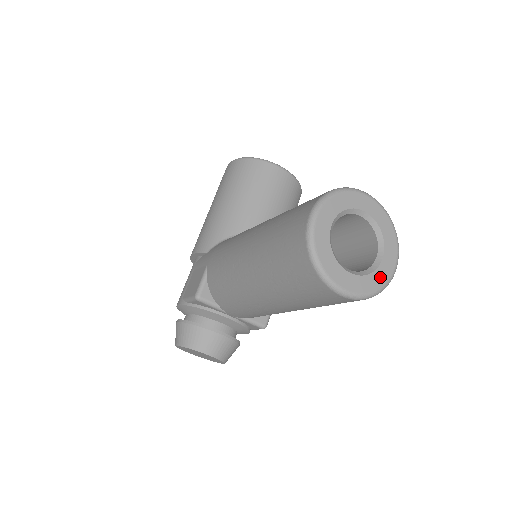
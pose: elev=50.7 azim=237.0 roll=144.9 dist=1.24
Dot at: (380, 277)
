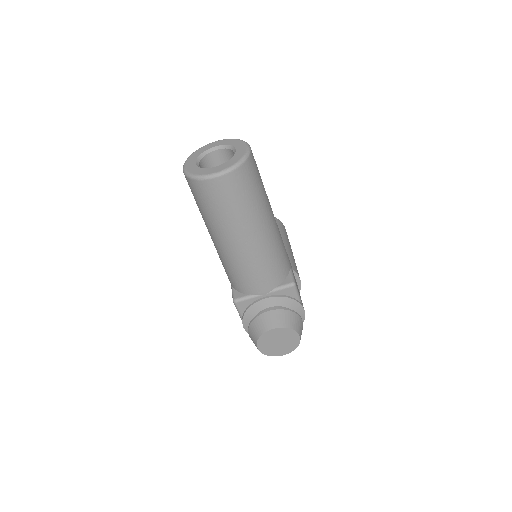
Dot at: (238, 156)
